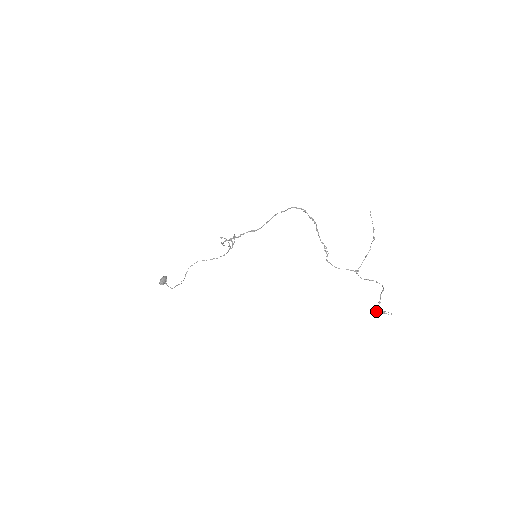
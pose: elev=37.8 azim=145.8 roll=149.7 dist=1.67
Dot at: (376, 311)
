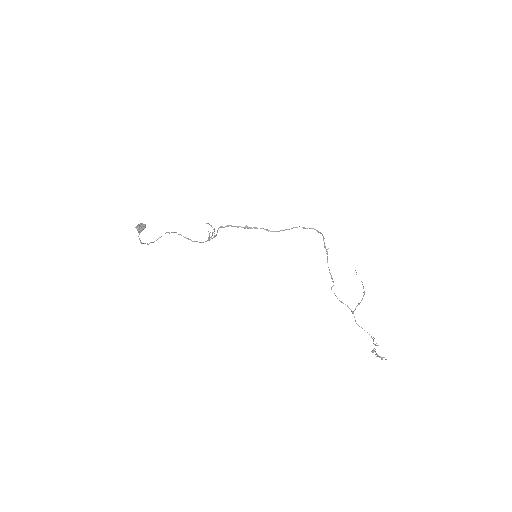
Dot at: occluded
